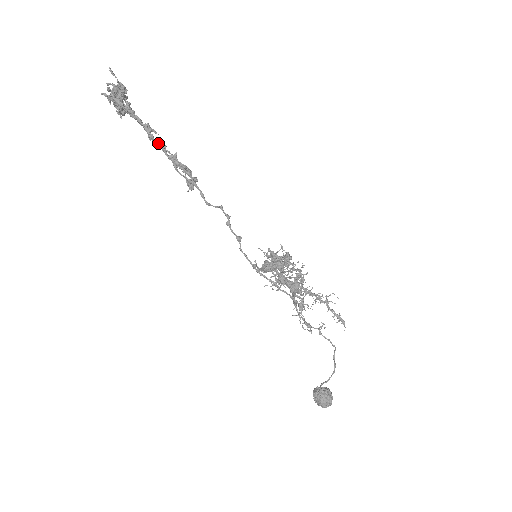
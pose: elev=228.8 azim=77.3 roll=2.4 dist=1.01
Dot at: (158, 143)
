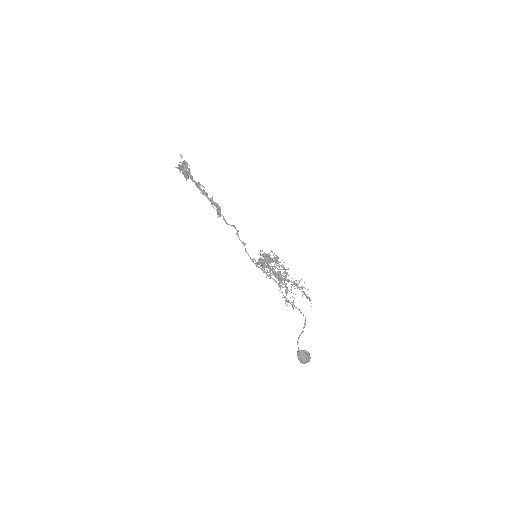
Dot at: (200, 190)
